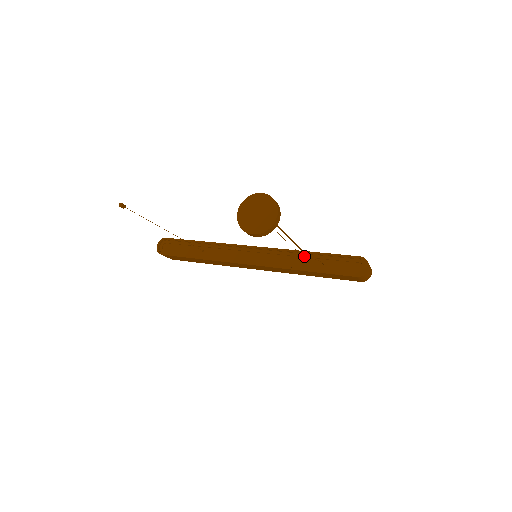
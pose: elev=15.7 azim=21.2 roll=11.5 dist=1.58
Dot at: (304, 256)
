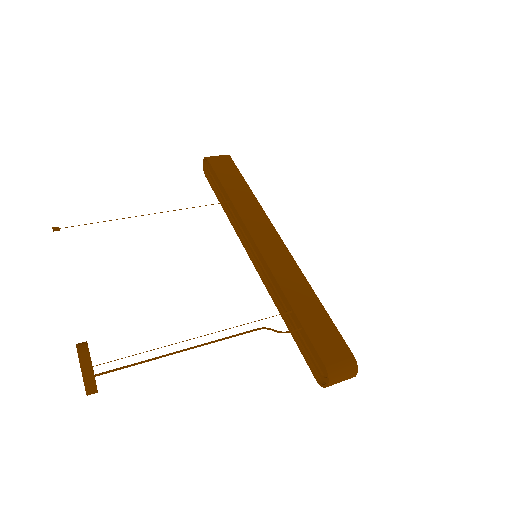
Dot at: occluded
